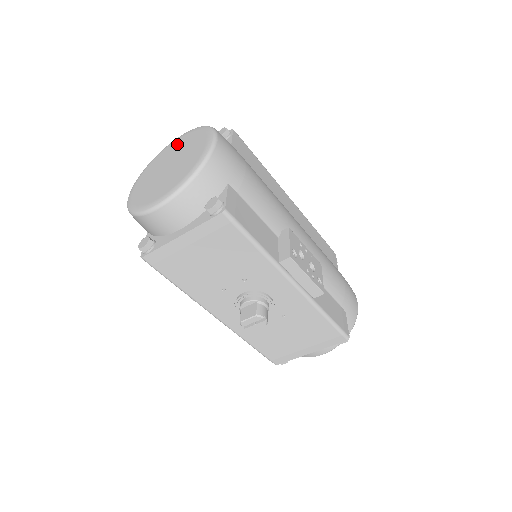
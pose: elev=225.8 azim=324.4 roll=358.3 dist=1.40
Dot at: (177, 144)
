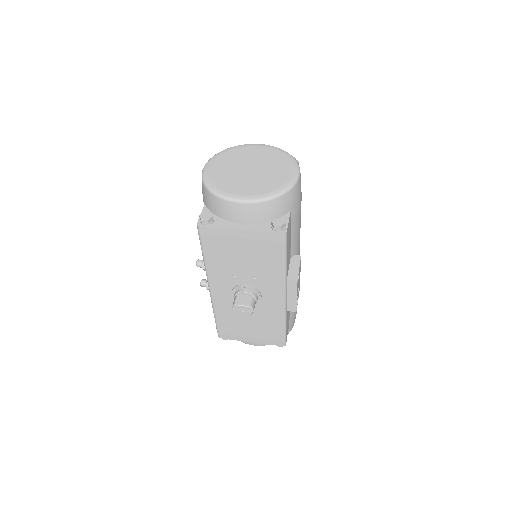
Dot at: (260, 151)
